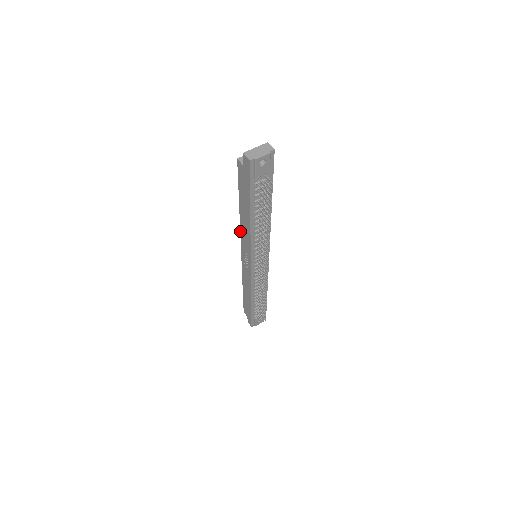
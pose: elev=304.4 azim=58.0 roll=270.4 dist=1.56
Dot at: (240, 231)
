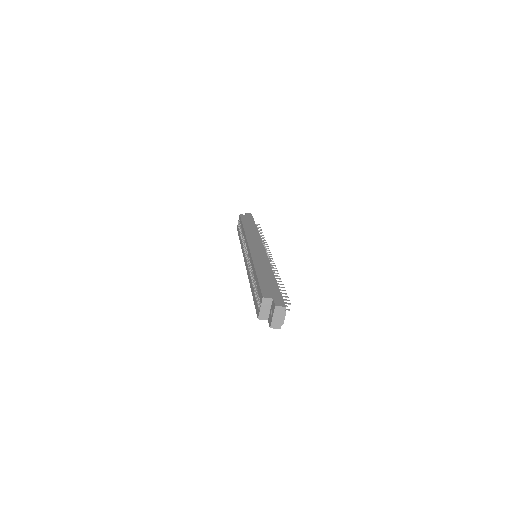
Dot at: (248, 277)
